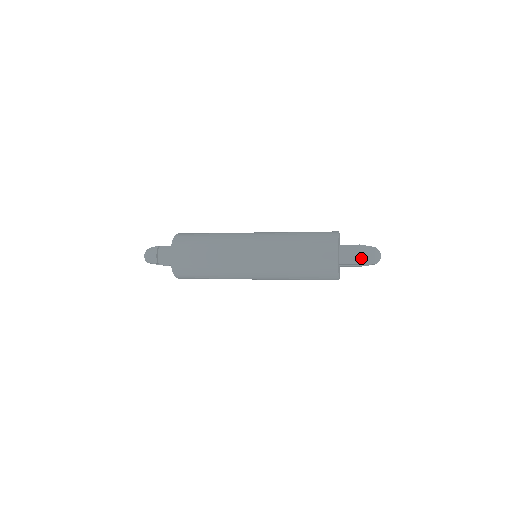
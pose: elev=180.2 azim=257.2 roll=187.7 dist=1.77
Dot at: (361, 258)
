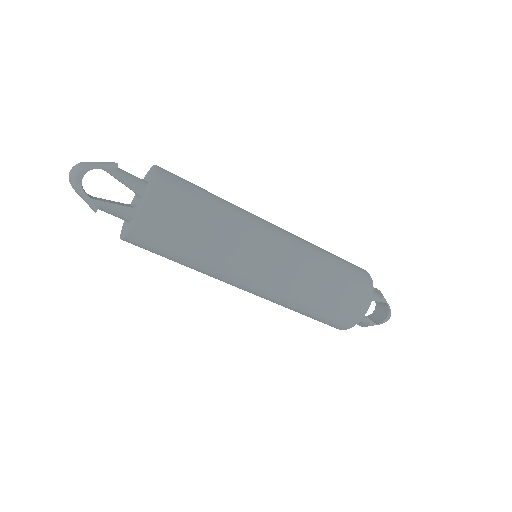
Dot at: (381, 293)
